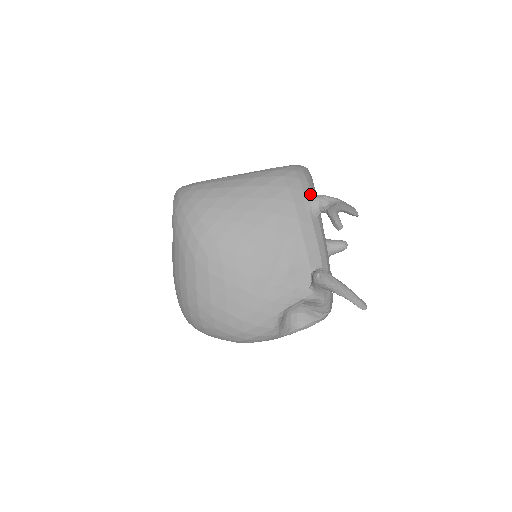
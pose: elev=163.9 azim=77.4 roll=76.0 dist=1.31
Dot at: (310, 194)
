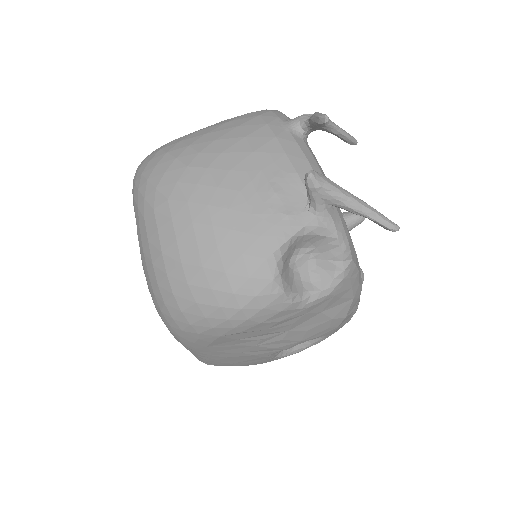
Dot at: (287, 120)
